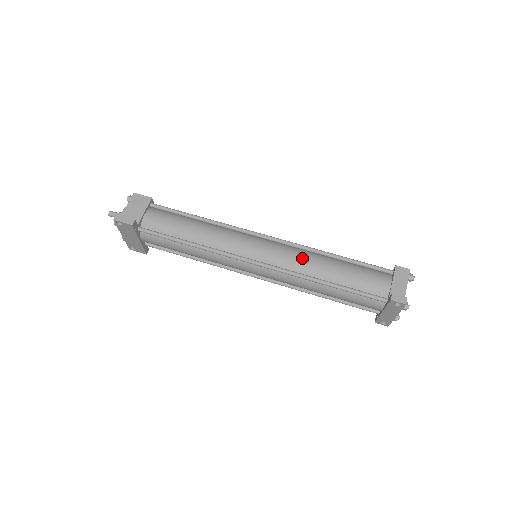
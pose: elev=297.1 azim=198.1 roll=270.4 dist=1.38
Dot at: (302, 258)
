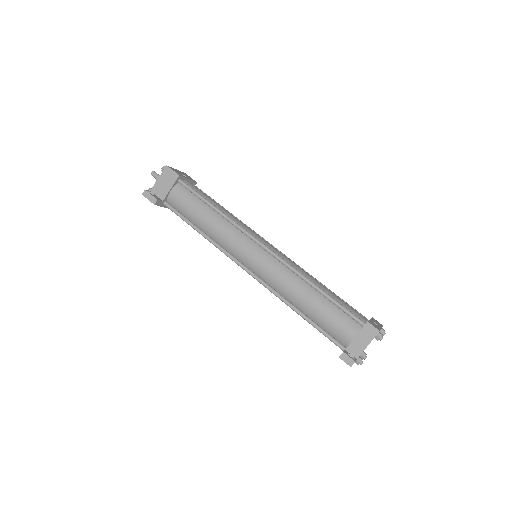
Dot at: (285, 281)
